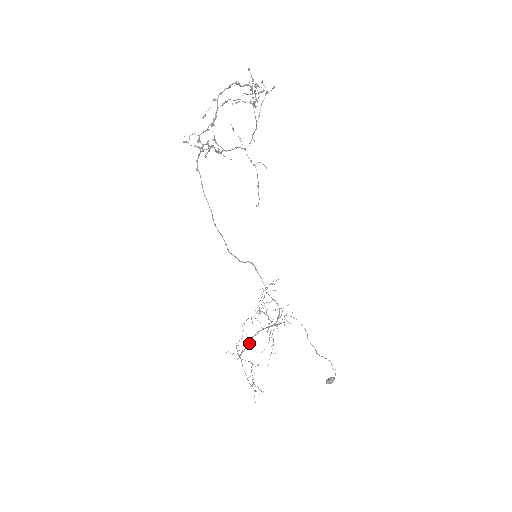
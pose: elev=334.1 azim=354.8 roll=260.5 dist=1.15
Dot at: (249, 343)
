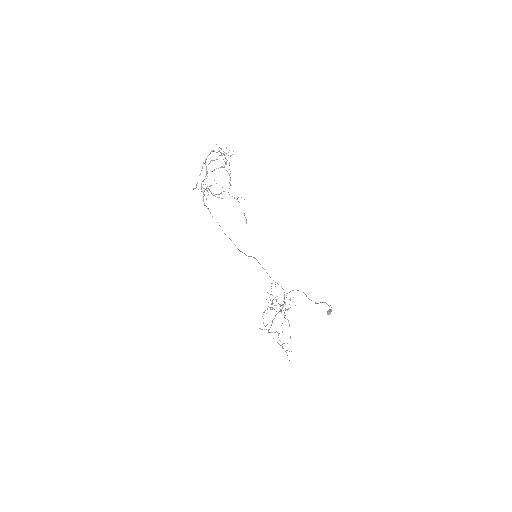
Dot at: occluded
